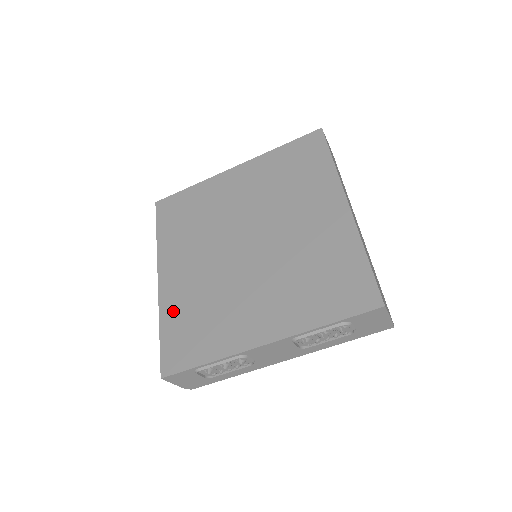
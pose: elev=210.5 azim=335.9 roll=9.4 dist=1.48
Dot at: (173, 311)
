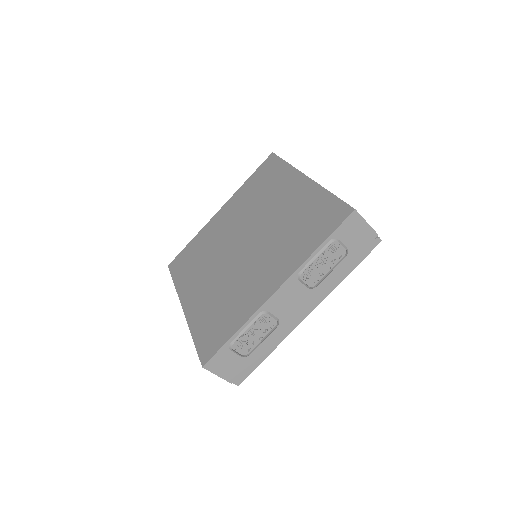
Dot at: (199, 318)
